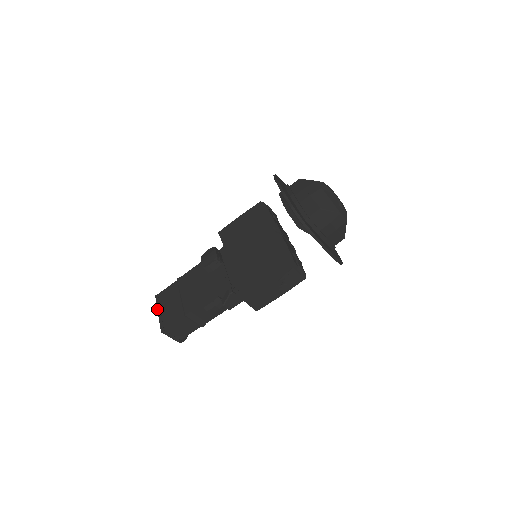
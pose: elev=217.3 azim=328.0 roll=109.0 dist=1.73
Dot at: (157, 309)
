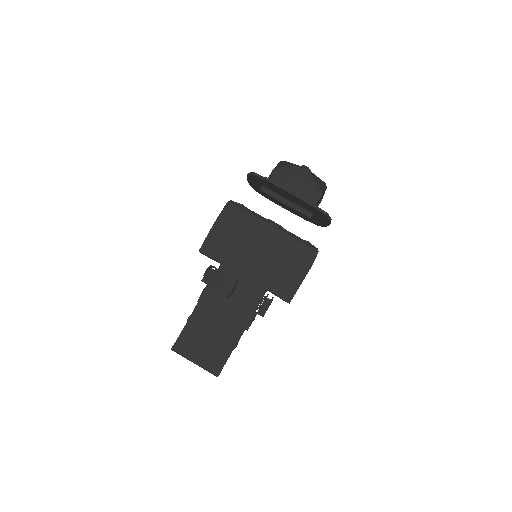
Dot at: (189, 360)
